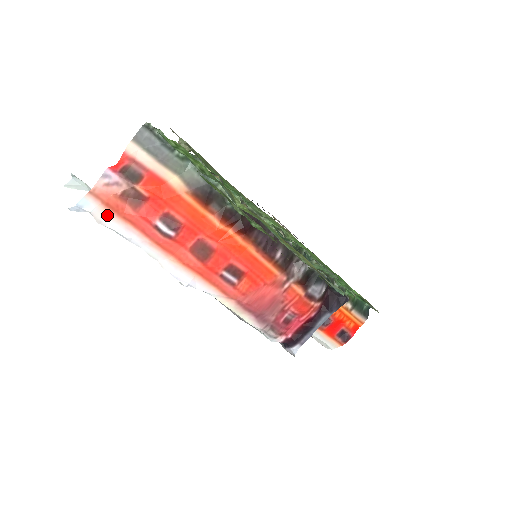
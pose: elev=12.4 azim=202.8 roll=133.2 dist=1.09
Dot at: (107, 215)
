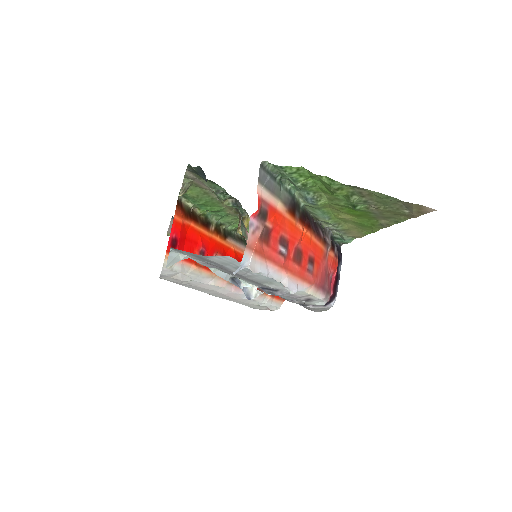
Dot at: (257, 261)
